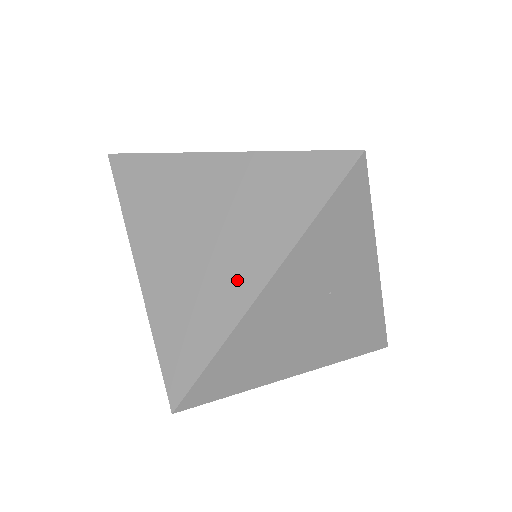
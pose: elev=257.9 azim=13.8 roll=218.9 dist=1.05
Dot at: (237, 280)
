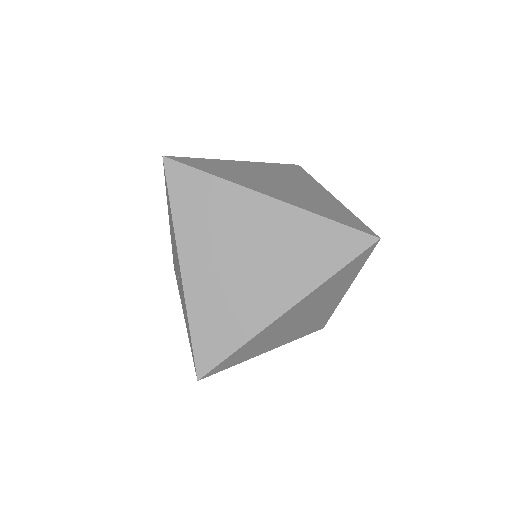
Dot at: (319, 194)
